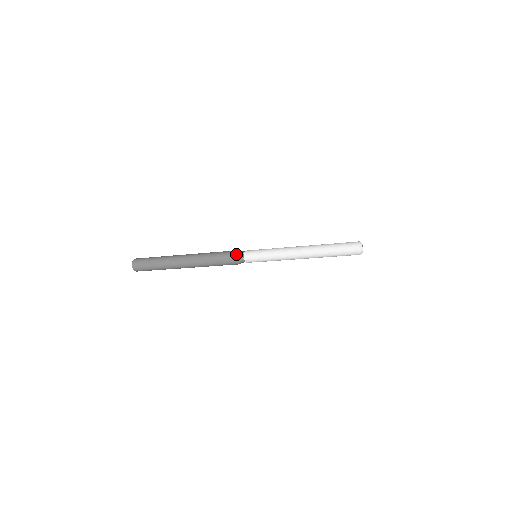
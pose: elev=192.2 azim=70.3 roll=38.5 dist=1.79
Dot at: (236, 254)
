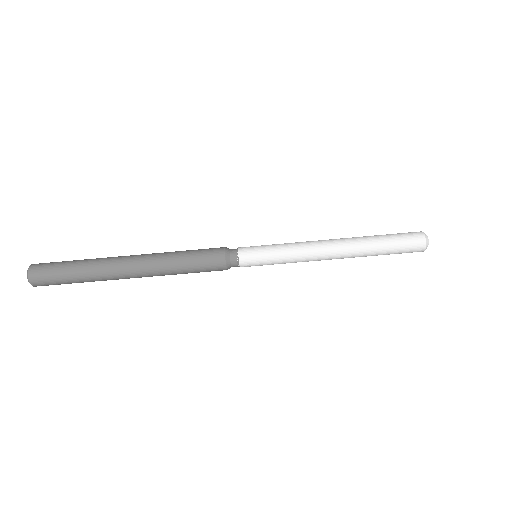
Dot at: (225, 247)
